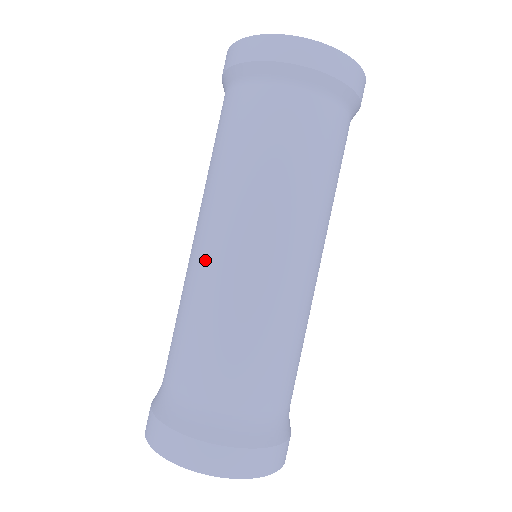
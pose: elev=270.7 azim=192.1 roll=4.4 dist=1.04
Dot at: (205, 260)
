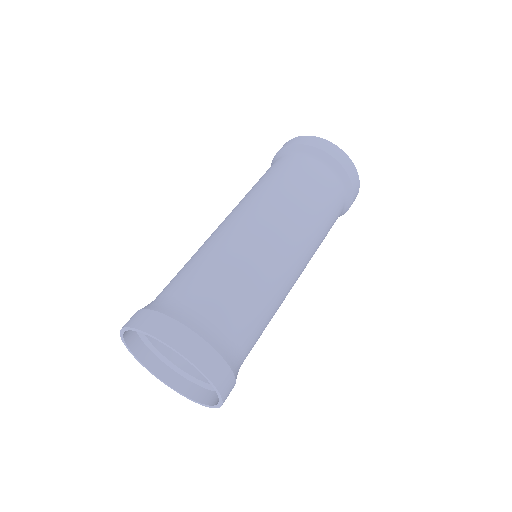
Dot at: (260, 236)
